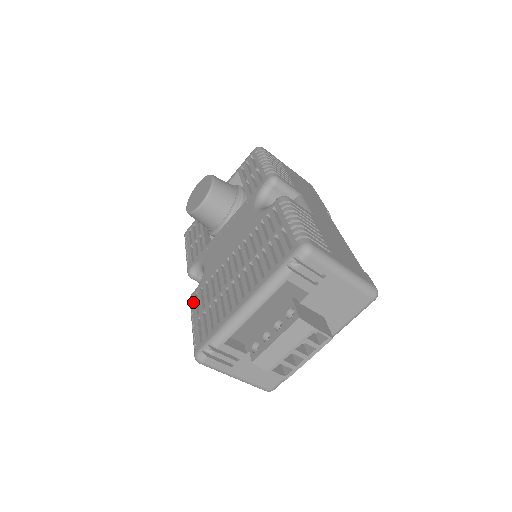
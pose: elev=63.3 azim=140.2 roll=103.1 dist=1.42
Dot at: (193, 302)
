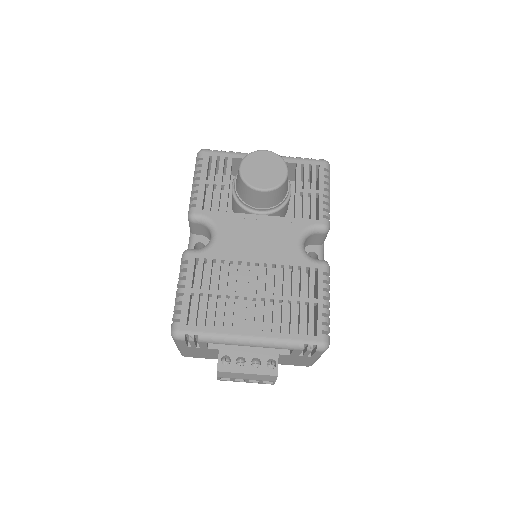
Dot at: (190, 266)
